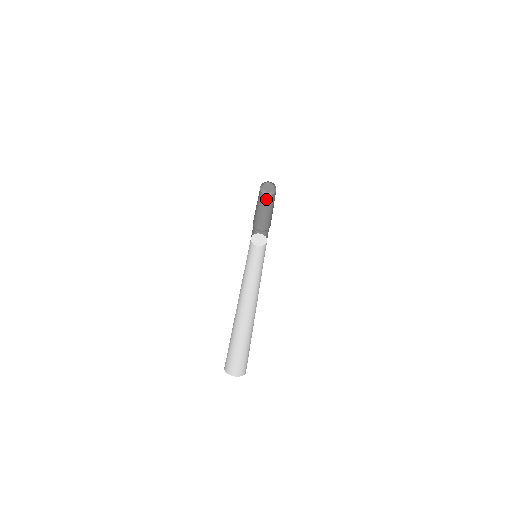
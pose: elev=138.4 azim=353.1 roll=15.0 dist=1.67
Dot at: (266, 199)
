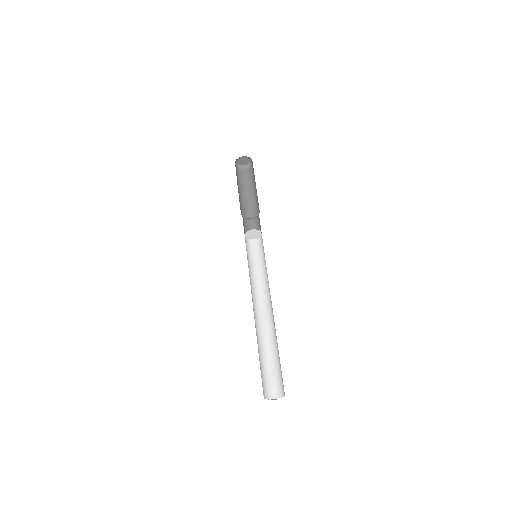
Dot at: (238, 173)
